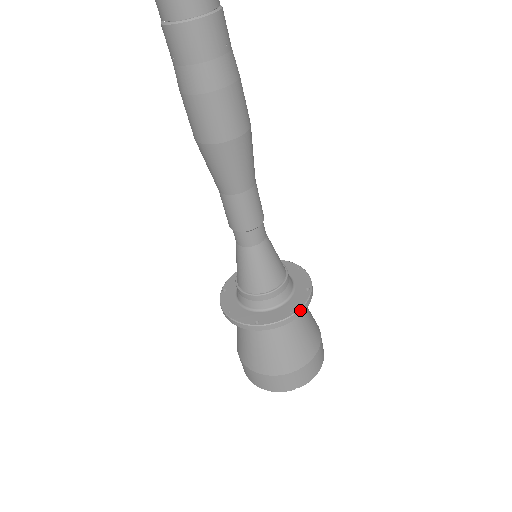
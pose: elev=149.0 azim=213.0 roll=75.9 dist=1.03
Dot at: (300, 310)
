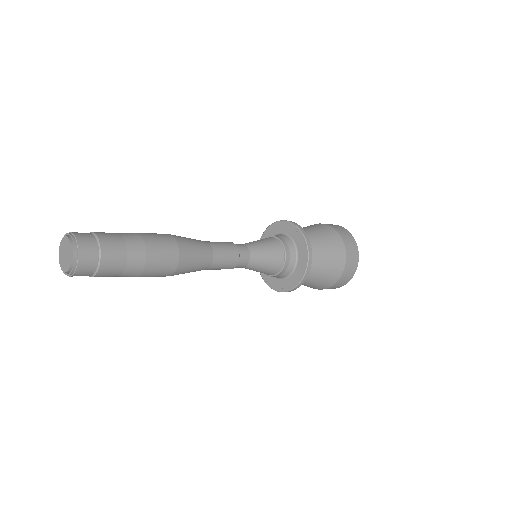
Dot at: (288, 291)
